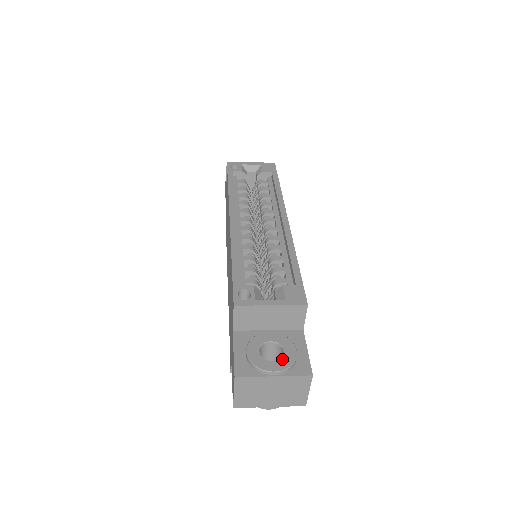
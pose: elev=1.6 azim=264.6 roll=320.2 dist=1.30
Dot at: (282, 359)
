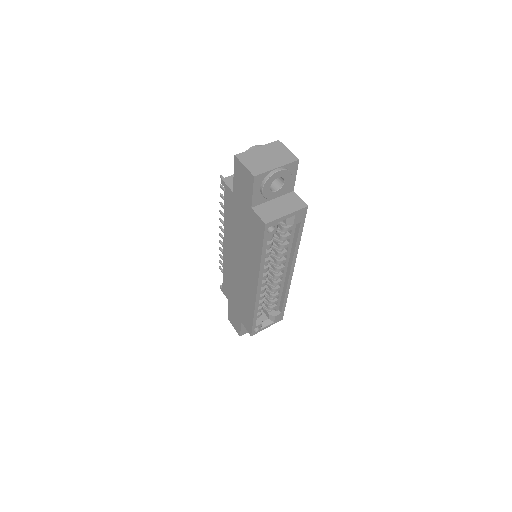
Dot at: occluded
